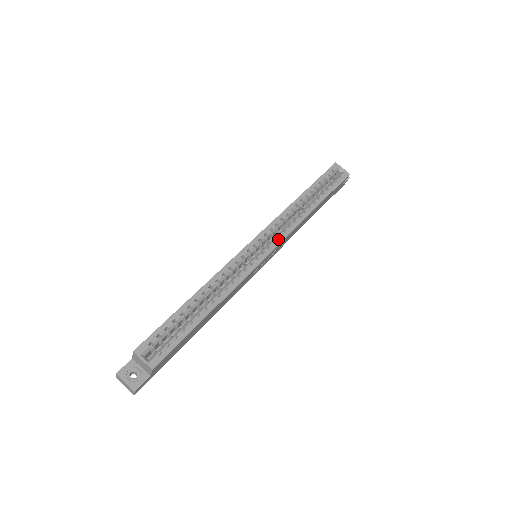
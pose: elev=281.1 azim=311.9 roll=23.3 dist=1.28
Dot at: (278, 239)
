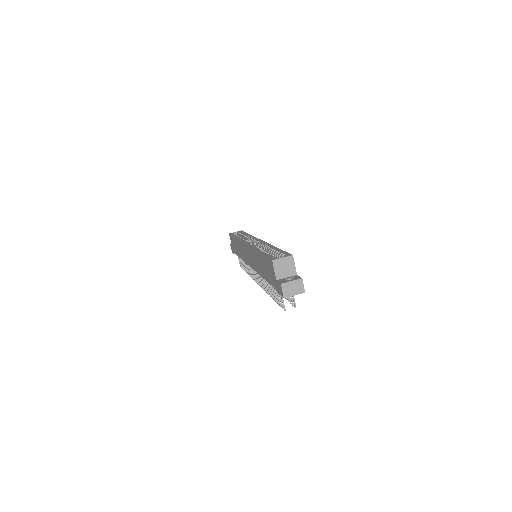
Dot at: (254, 239)
